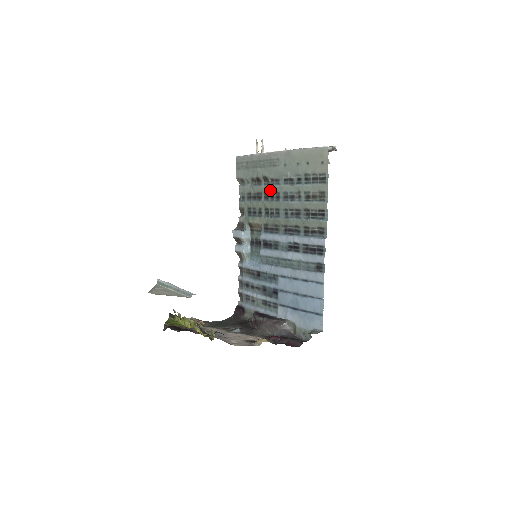
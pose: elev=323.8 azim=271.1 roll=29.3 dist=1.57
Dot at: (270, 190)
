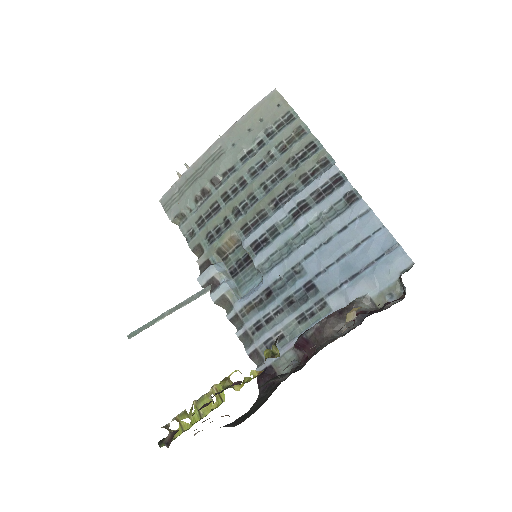
Dot at: (227, 186)
